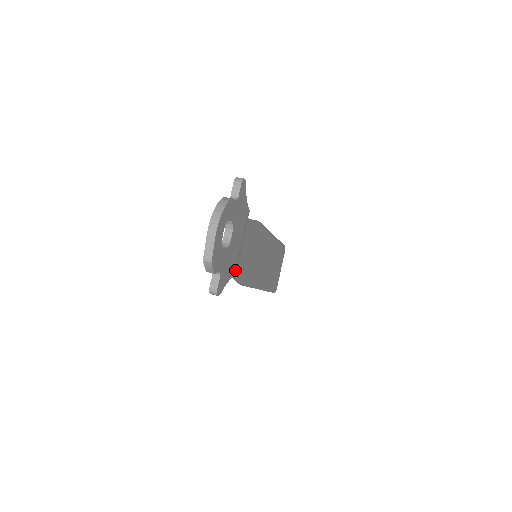
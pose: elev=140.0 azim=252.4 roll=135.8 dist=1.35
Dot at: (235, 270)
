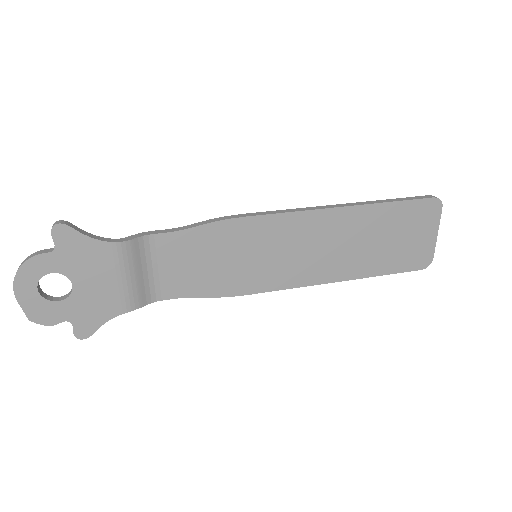
Dot at: (124, 306)
